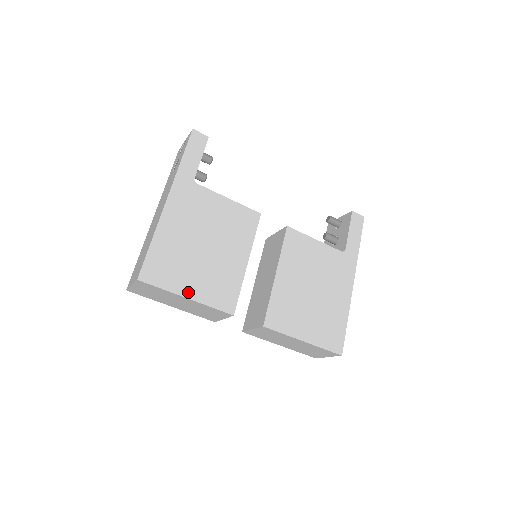
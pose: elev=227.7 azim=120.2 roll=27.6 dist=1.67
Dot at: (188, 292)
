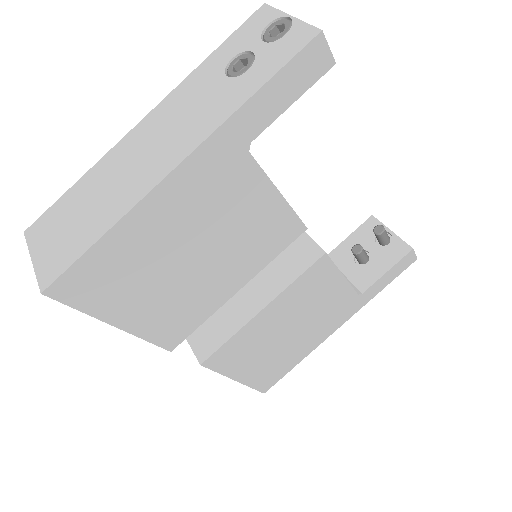
Dot at: (122, 319)
